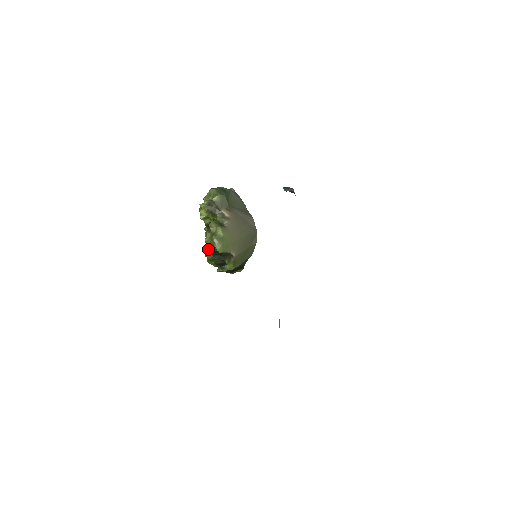
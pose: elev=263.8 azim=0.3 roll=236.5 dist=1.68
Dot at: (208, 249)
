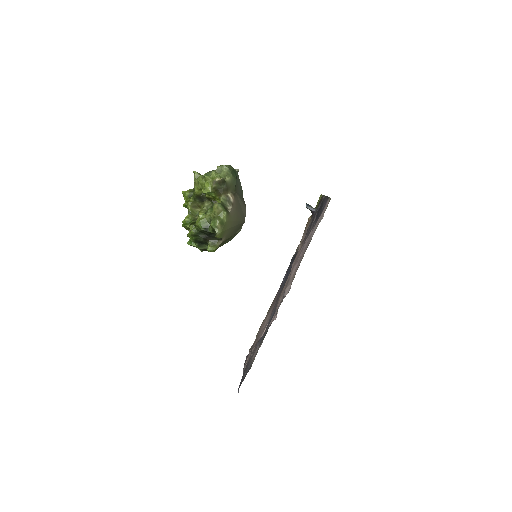
Dot at: (201, 227)
